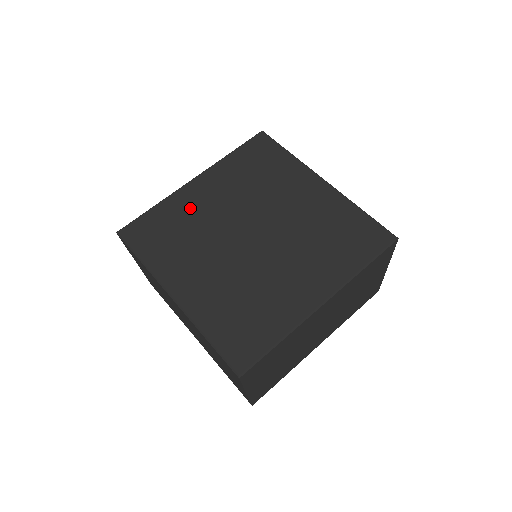
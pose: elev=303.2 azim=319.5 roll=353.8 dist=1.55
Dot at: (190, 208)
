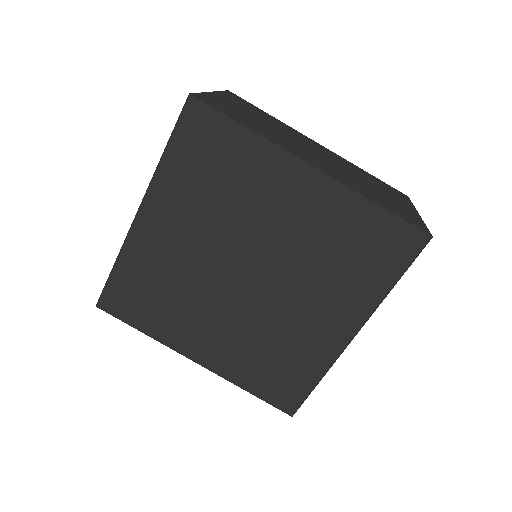
Dot at: (157, 258)
